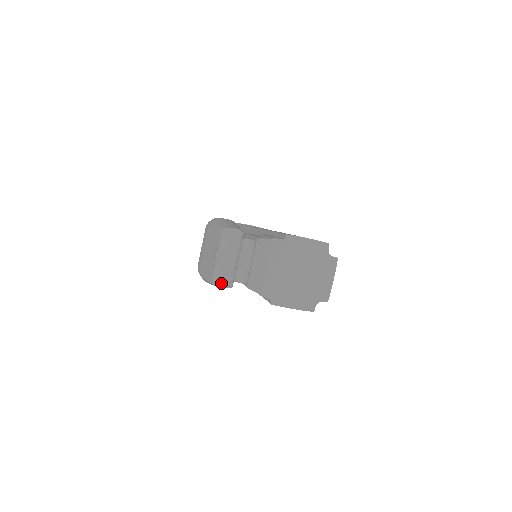
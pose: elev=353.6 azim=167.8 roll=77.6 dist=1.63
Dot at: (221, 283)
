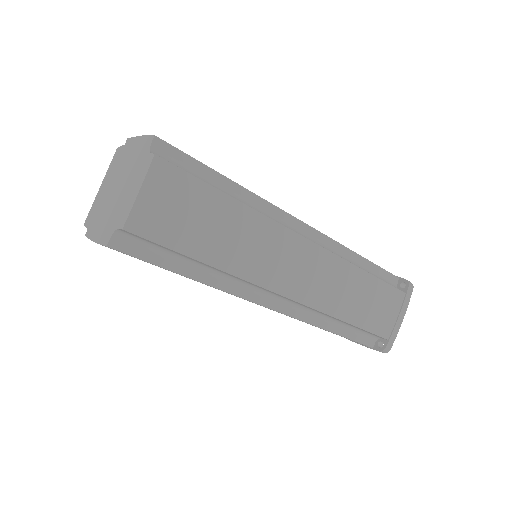
Dot at: occluded
